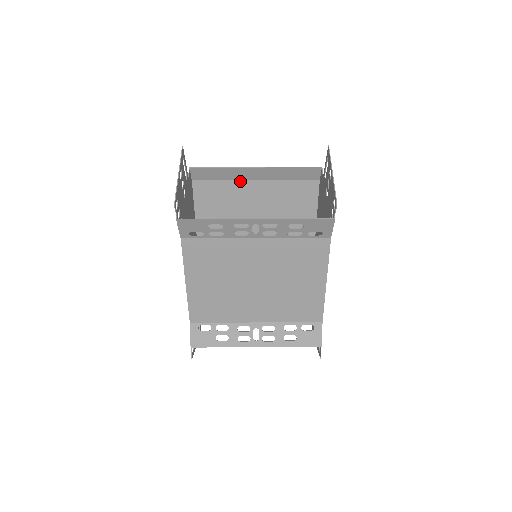
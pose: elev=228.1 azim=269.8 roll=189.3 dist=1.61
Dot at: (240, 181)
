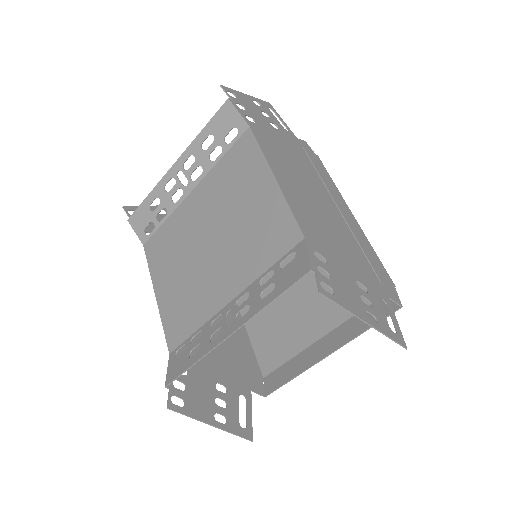
Dot at: occluded
